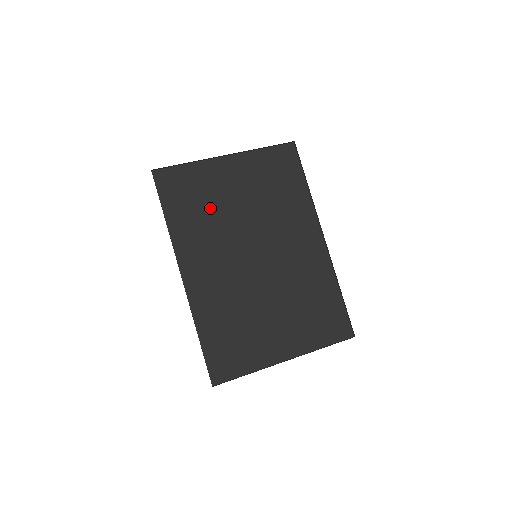
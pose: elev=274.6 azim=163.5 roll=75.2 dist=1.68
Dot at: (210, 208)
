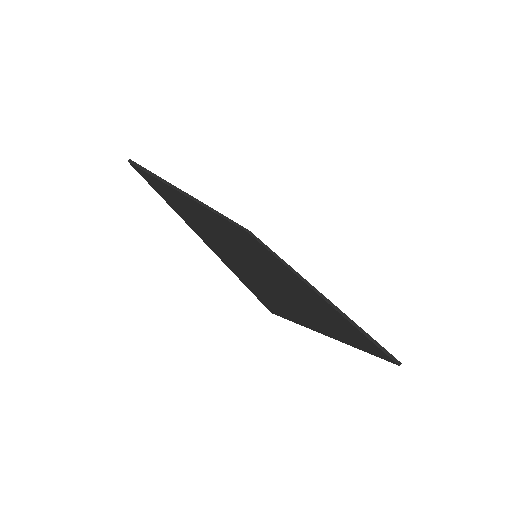
Dot at: (193, 209)
